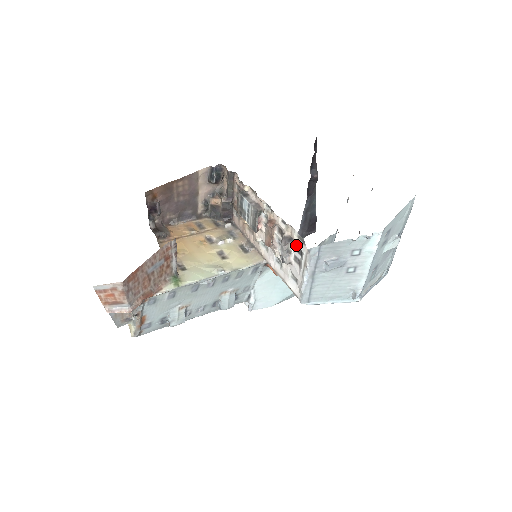
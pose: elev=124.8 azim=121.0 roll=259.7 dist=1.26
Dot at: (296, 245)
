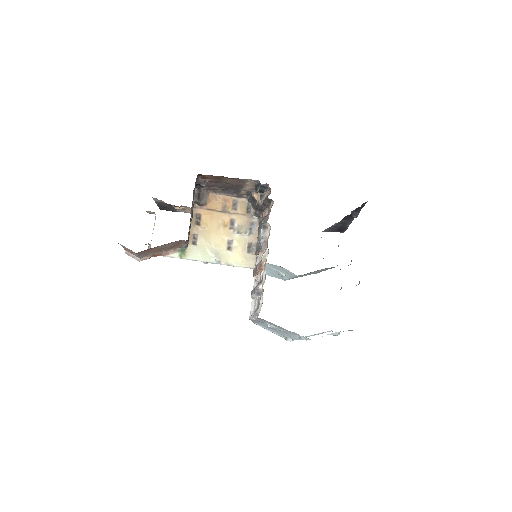
Dot at: (261, 298)
